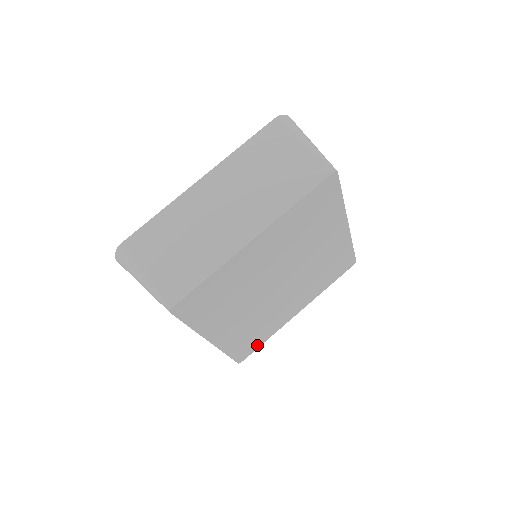
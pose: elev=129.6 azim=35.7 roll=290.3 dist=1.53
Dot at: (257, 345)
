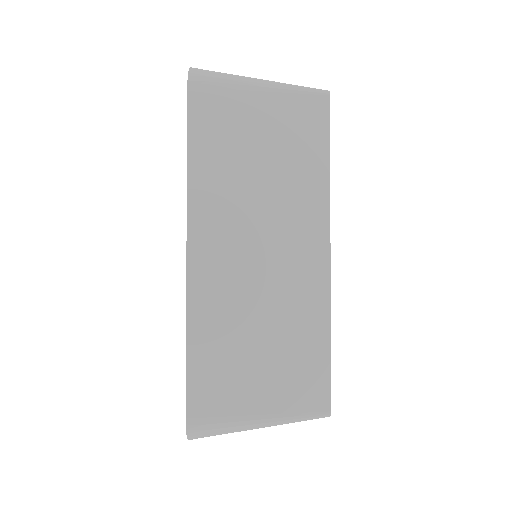
Dot at: occluded
